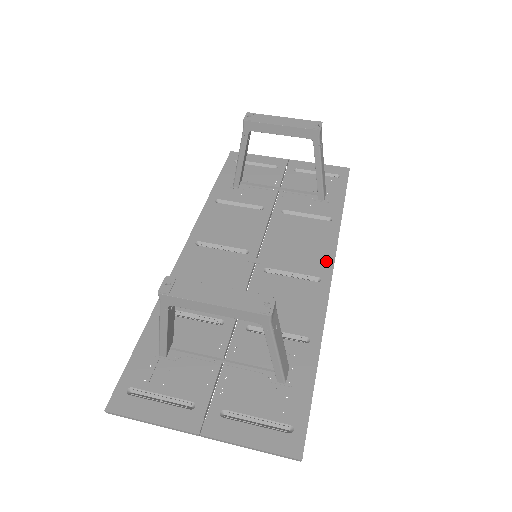
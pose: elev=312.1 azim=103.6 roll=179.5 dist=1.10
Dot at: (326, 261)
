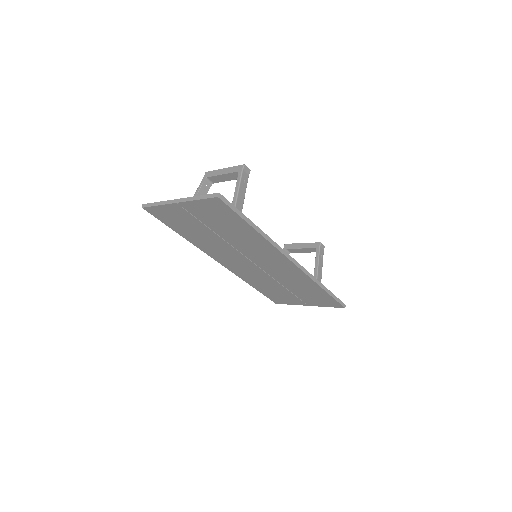
Dot at: occluded
